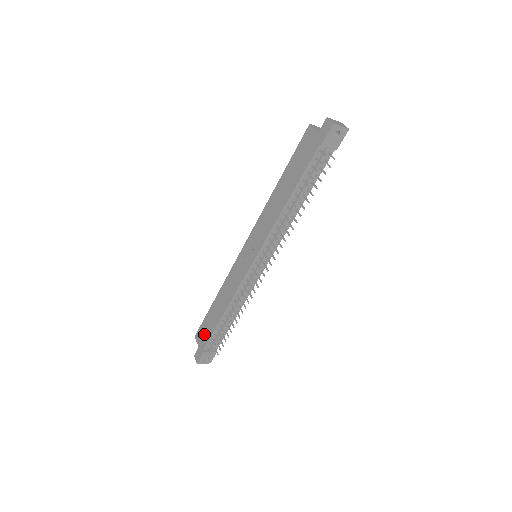
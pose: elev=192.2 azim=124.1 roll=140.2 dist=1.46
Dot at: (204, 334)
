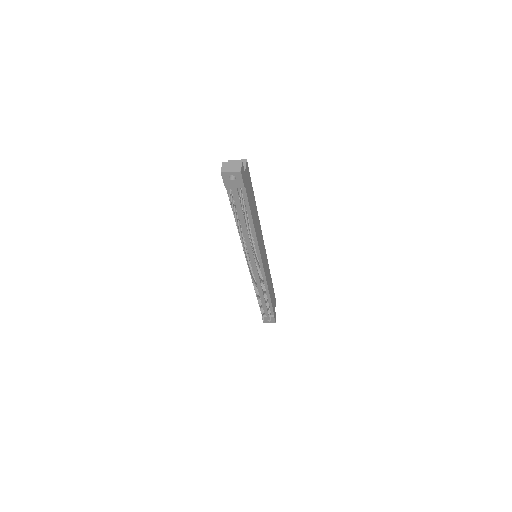
Dot at: occluded
